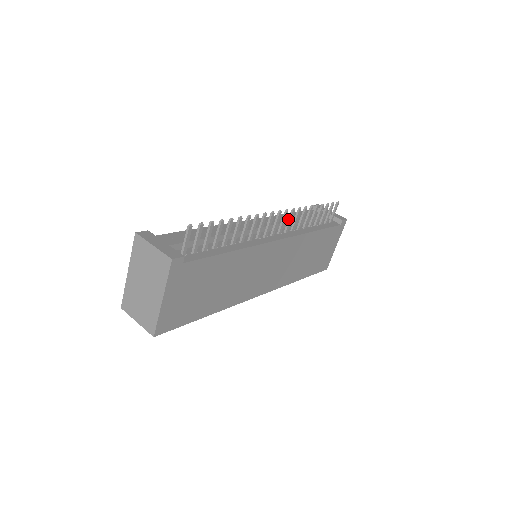
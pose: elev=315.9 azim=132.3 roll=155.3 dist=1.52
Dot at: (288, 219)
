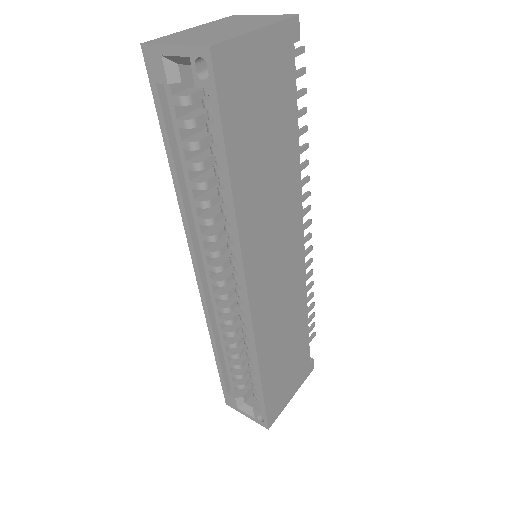
Dot at: occluded
